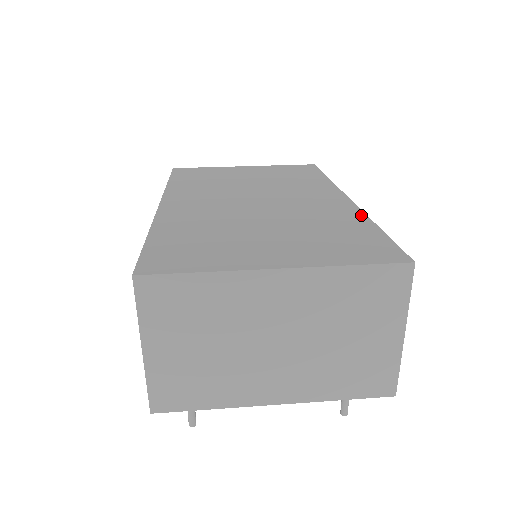
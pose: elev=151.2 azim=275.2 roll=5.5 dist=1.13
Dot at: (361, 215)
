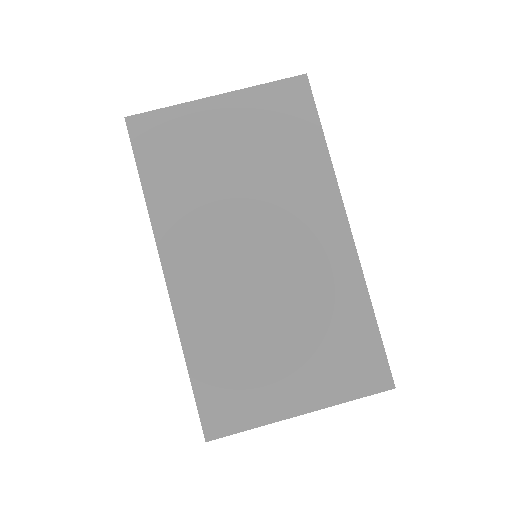
Dot at: (361, 286)
